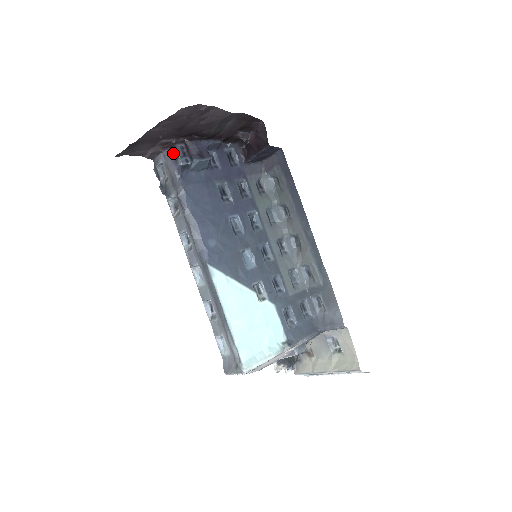
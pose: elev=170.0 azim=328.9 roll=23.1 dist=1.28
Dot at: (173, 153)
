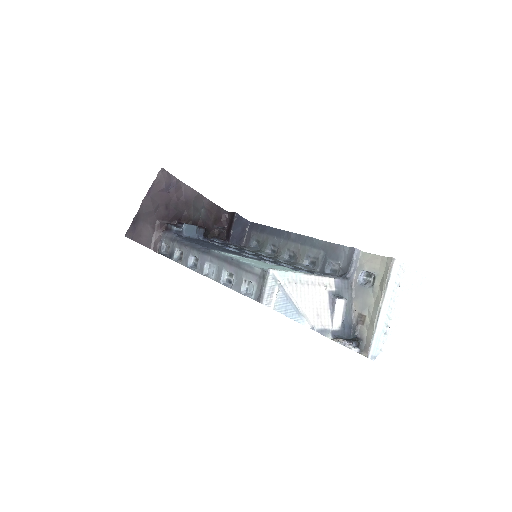
Dot at: (168, 229)
